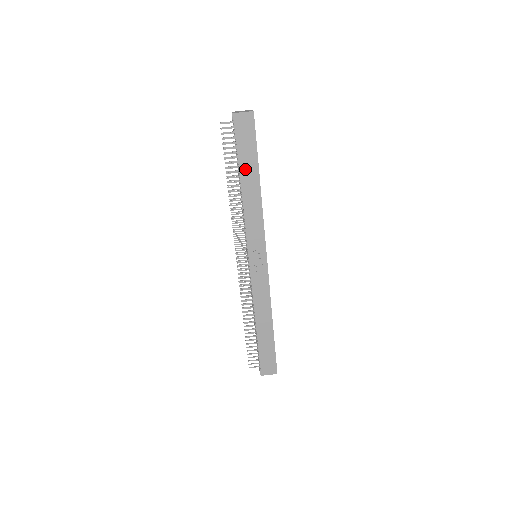
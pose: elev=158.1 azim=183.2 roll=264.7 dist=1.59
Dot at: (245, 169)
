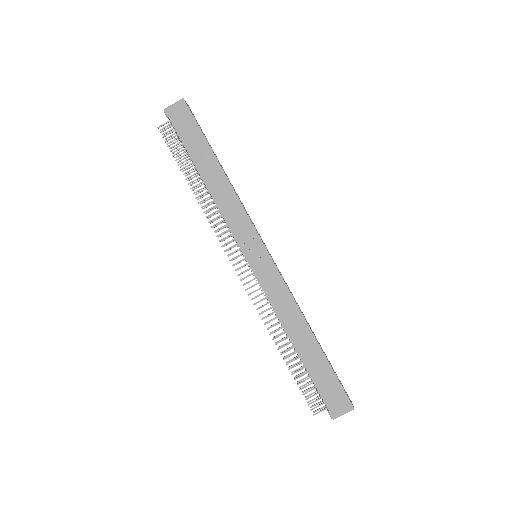
Dot at: (199, 159)
